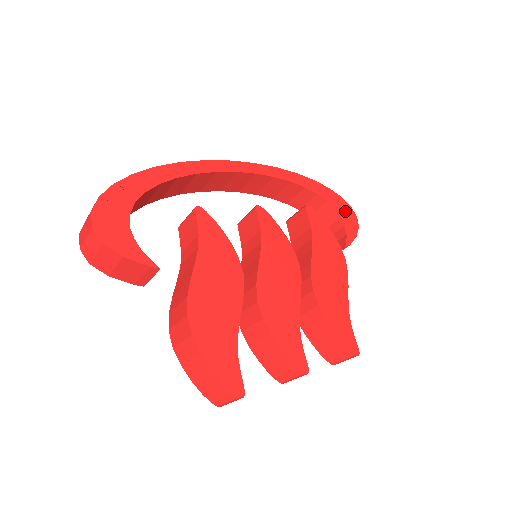
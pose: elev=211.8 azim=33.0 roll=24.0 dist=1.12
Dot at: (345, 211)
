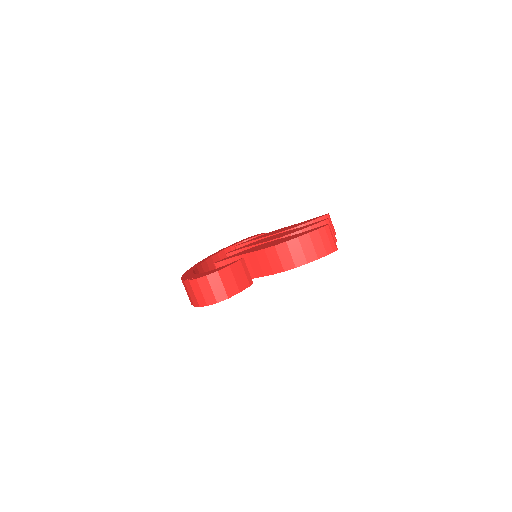
Dot at: occluded
